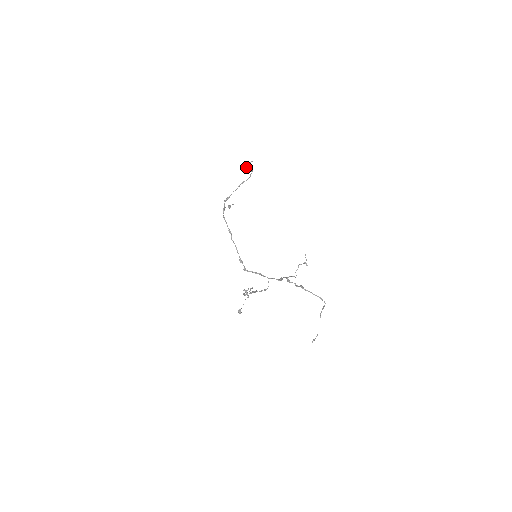
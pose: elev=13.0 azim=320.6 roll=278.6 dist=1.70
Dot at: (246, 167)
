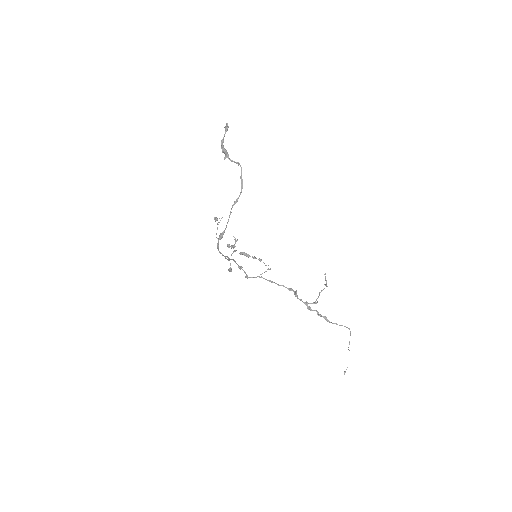
Dot at: (226, 151)
